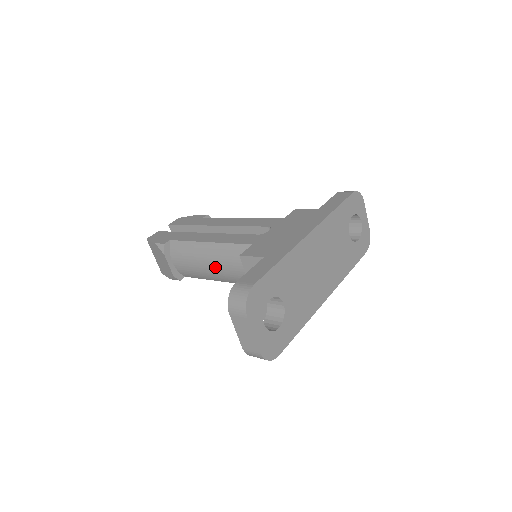
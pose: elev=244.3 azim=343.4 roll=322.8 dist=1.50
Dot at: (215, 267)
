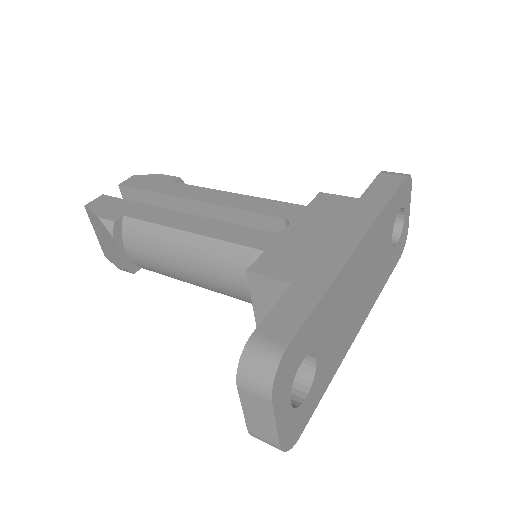
Dot at: (195, 270)
